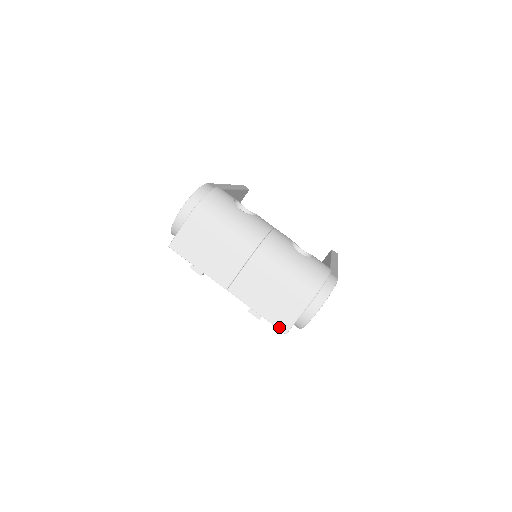
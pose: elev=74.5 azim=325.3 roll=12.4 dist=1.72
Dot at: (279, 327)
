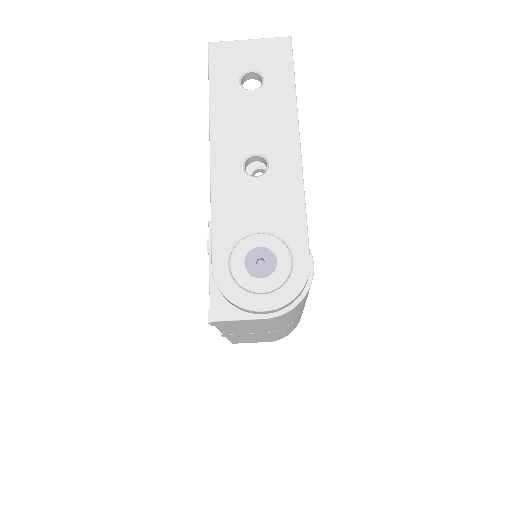
Dot at: occluded
